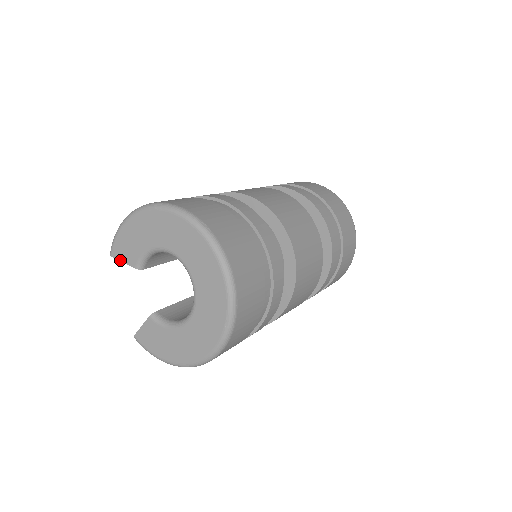
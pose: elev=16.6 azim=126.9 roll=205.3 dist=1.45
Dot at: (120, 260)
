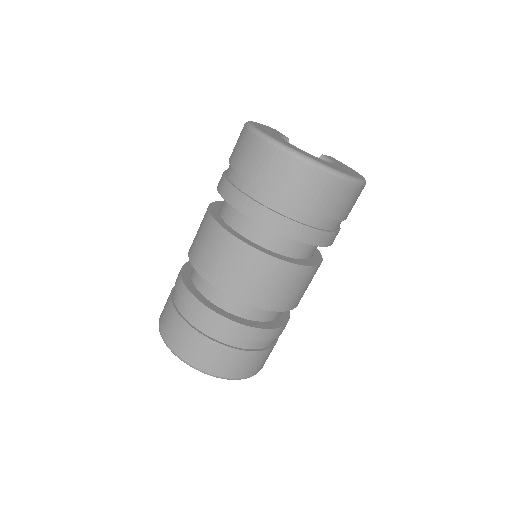
Dot at: occluded
